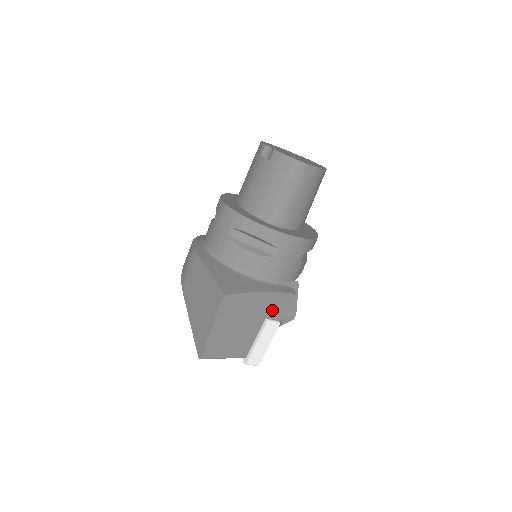
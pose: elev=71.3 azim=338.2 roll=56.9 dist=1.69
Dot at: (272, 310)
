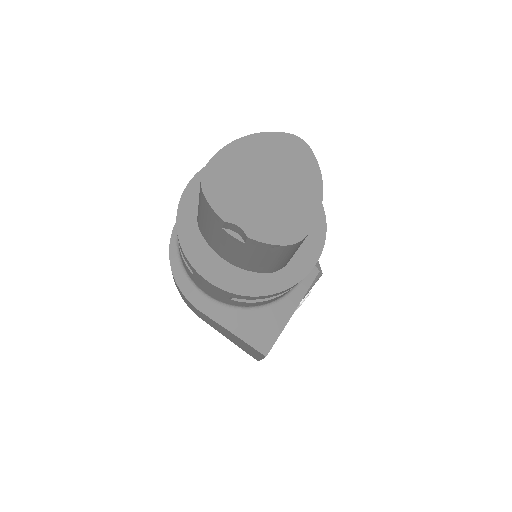
Dot at: occluded
